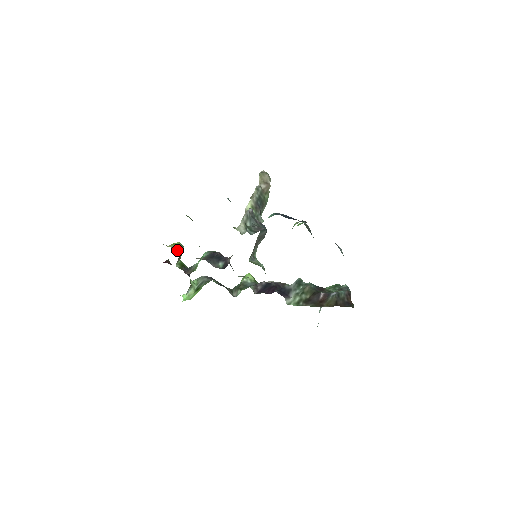
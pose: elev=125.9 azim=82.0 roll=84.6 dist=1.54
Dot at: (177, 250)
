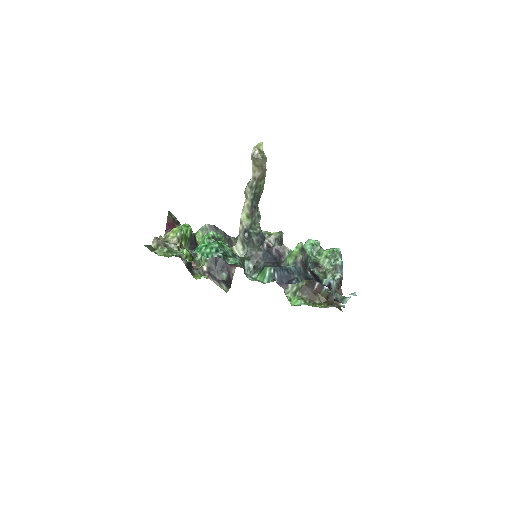
Dot at: (179, 242)
